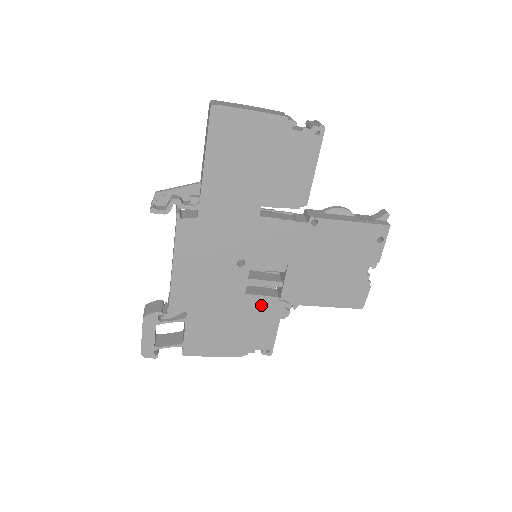
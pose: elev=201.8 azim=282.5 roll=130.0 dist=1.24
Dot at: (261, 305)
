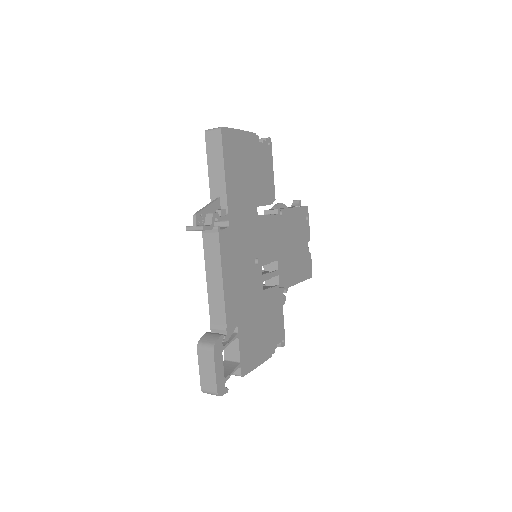
Dot at: (272, 297)
